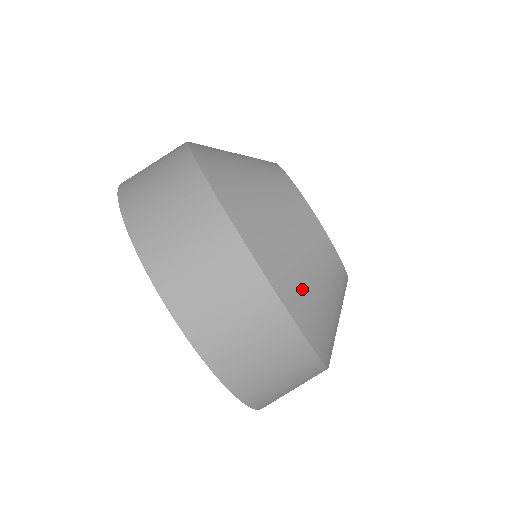
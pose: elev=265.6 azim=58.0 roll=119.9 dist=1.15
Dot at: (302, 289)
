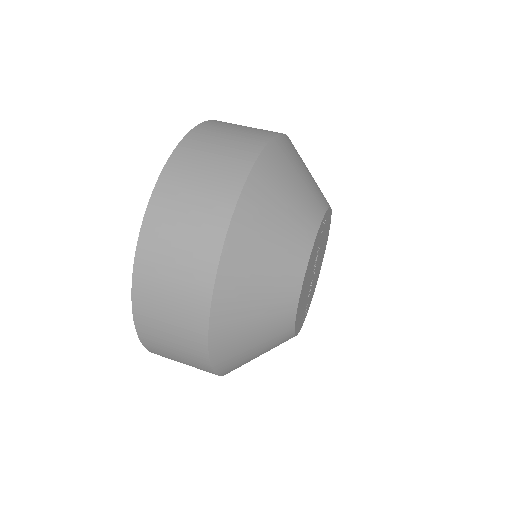
Dot at: (296, 155)
